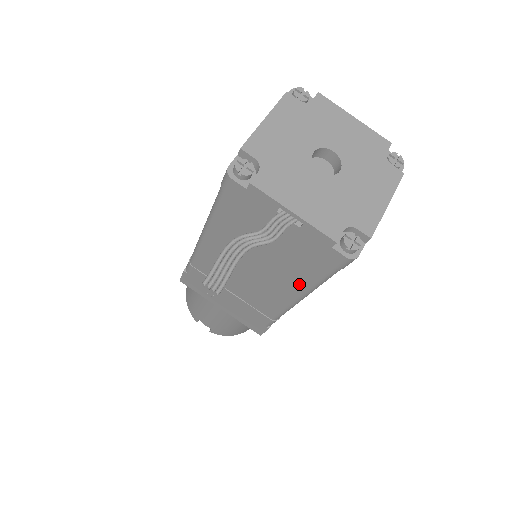
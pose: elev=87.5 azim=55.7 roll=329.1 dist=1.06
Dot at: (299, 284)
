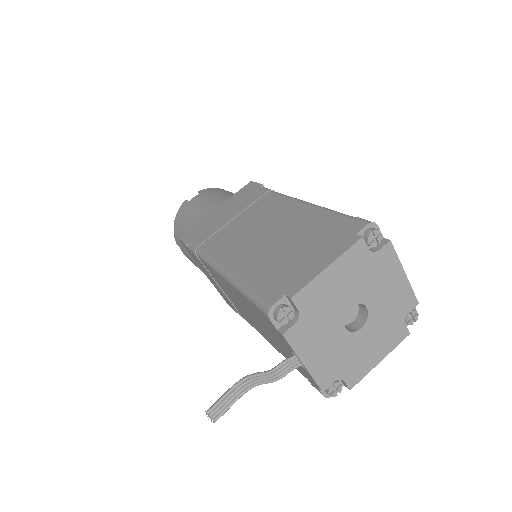
Dot at: (279, 350)
